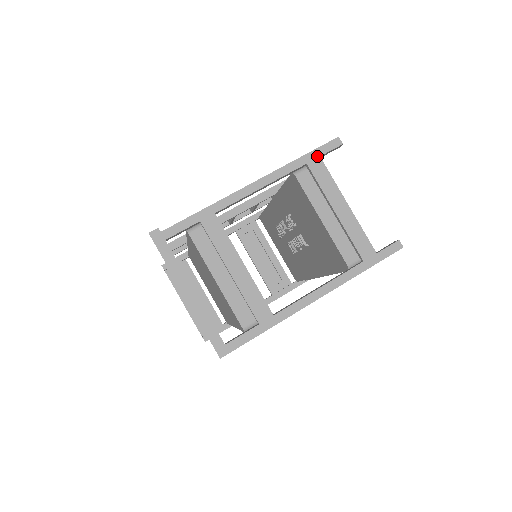
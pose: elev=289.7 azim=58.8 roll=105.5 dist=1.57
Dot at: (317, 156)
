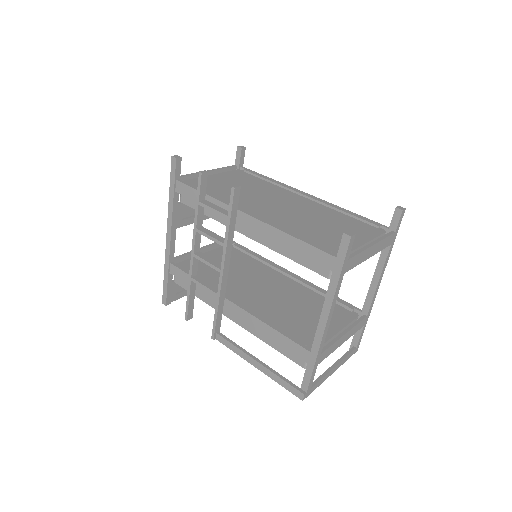
Dot at: (347, 263)
